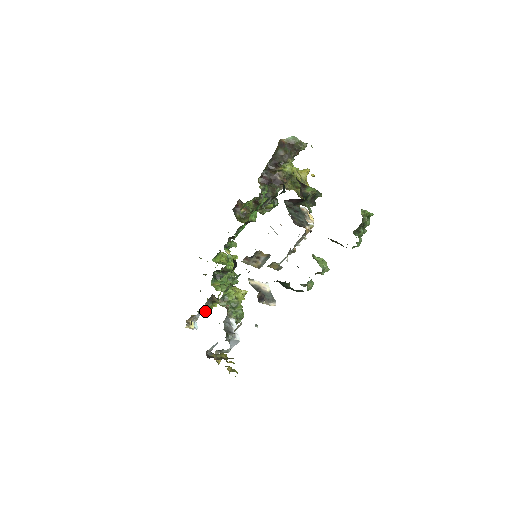
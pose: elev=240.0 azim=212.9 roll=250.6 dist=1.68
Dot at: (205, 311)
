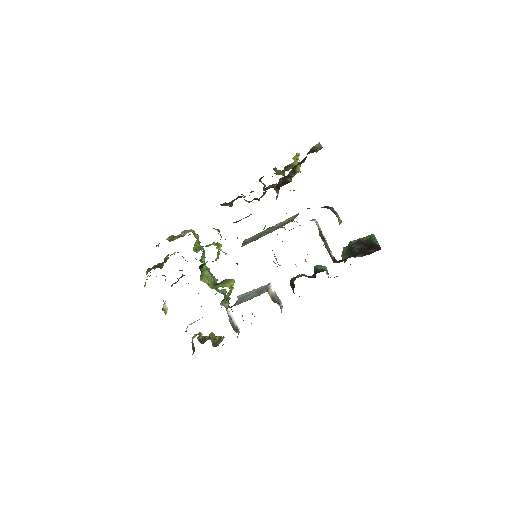
Dot at: occluded
